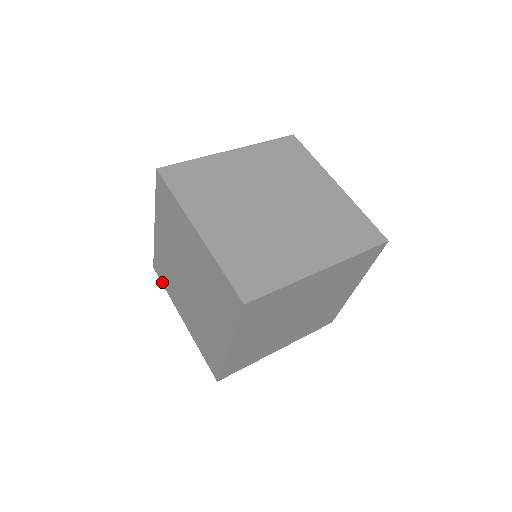
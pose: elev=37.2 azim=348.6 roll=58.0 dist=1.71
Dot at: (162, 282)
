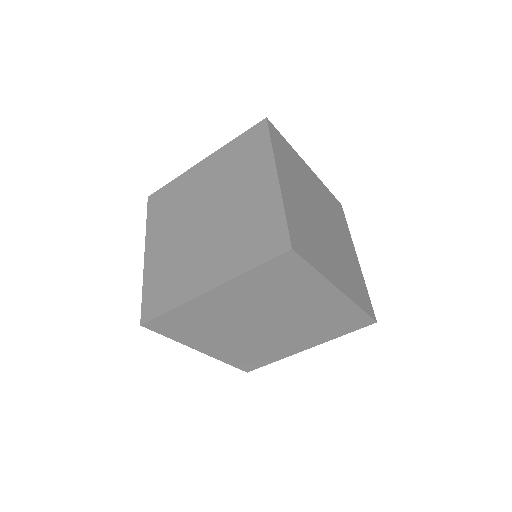
Dot at: occluded
